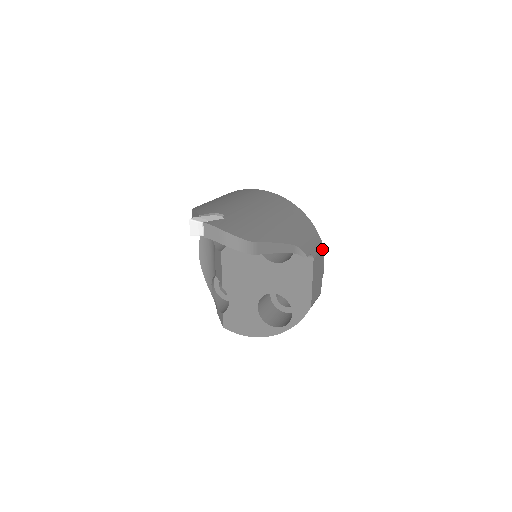
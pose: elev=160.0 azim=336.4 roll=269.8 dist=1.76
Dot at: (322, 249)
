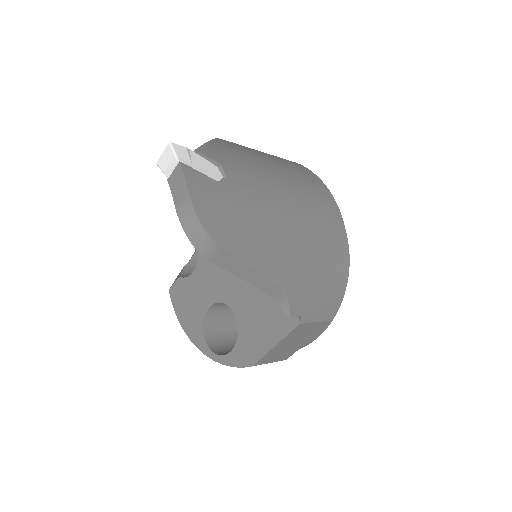
Dot at: (328, 320)
